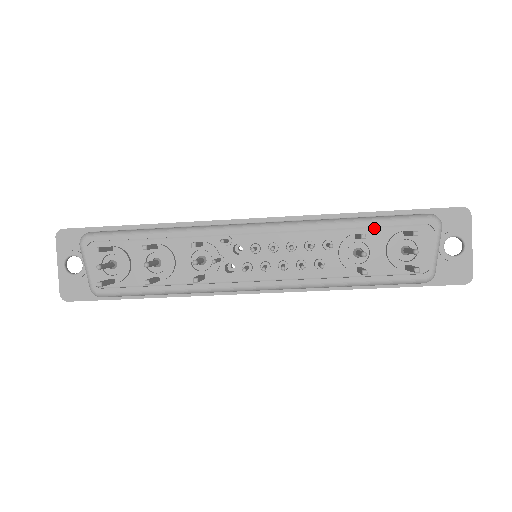
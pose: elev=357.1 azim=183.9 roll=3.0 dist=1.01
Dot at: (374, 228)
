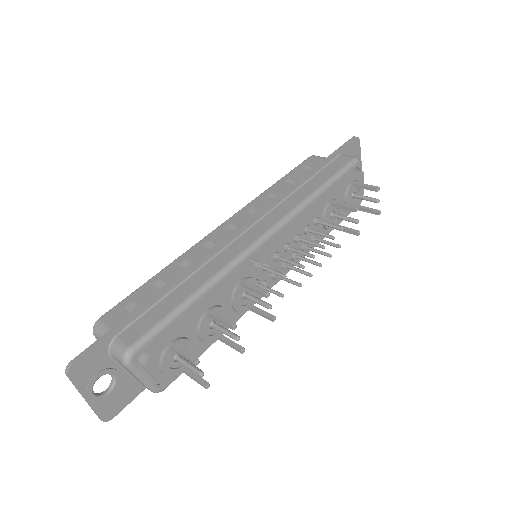
Dot at: (331, 188)
